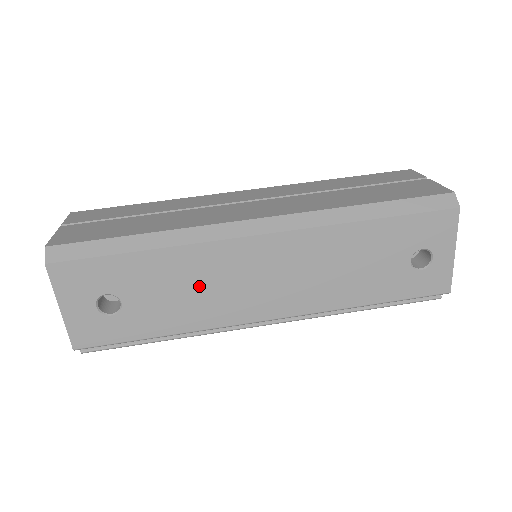
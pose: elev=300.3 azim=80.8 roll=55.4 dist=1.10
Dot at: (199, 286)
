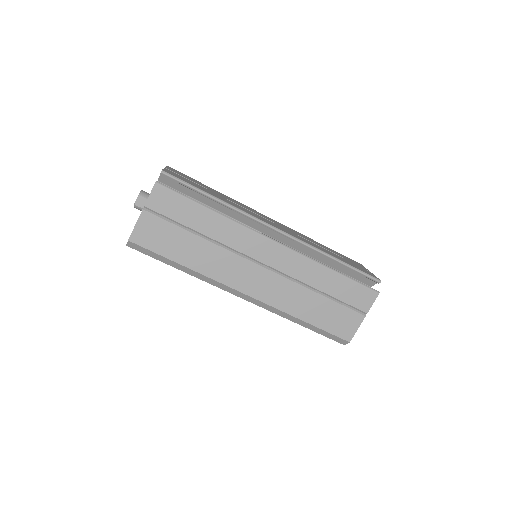
Dot at: occluded
